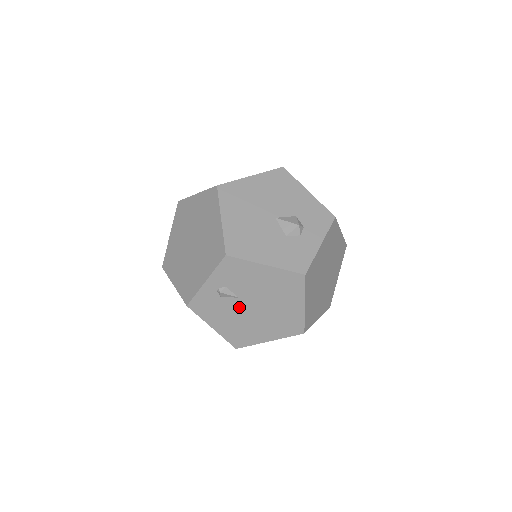
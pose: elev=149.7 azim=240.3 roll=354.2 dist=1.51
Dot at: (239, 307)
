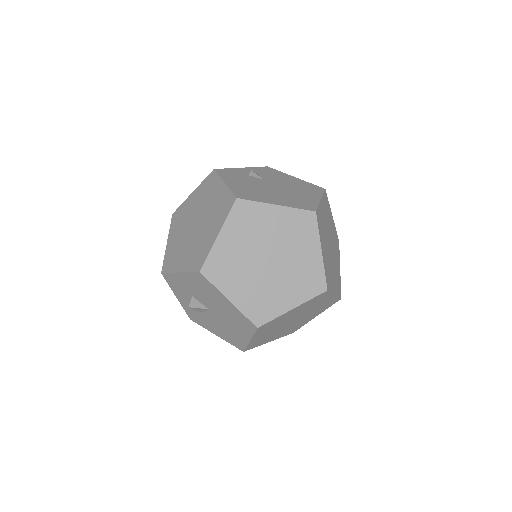
Dot at: (260, 183)
